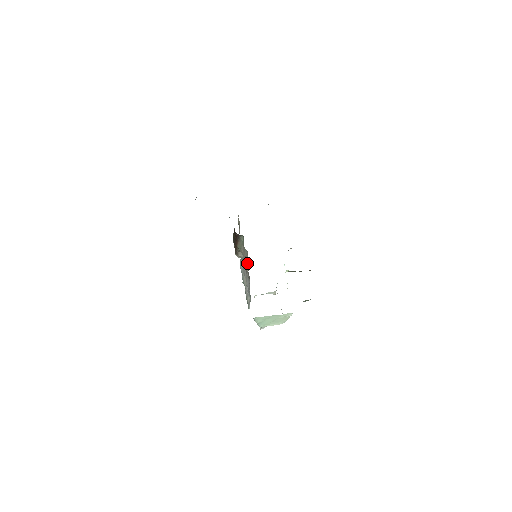
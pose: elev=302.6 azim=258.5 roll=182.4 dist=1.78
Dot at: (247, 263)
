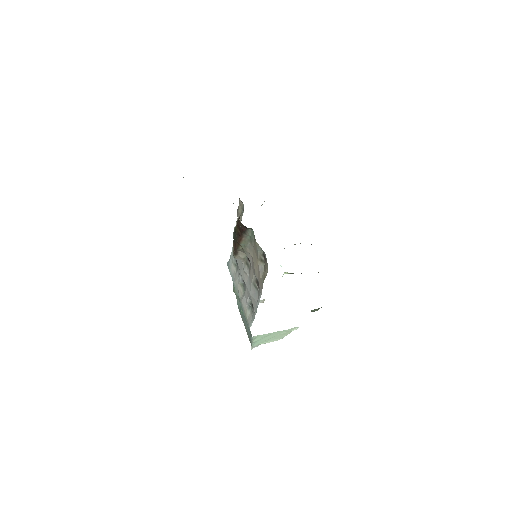
Dot at: (260, 266)
